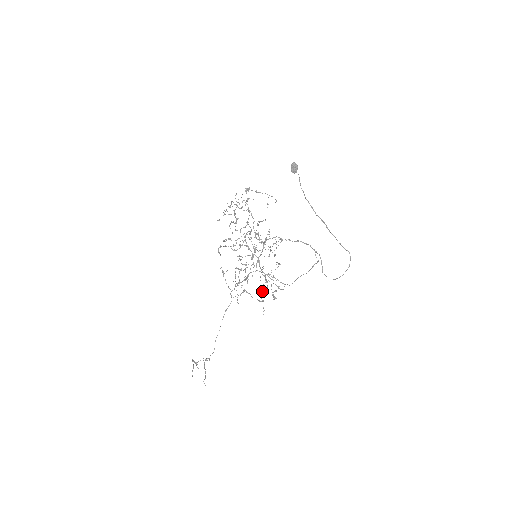
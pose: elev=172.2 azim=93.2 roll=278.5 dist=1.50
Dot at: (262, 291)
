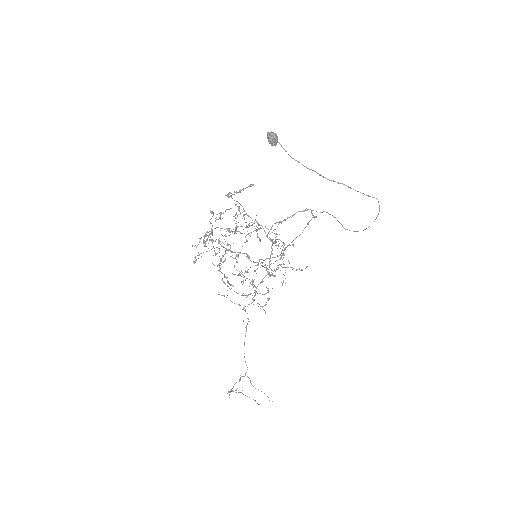
Dot at: occluded
